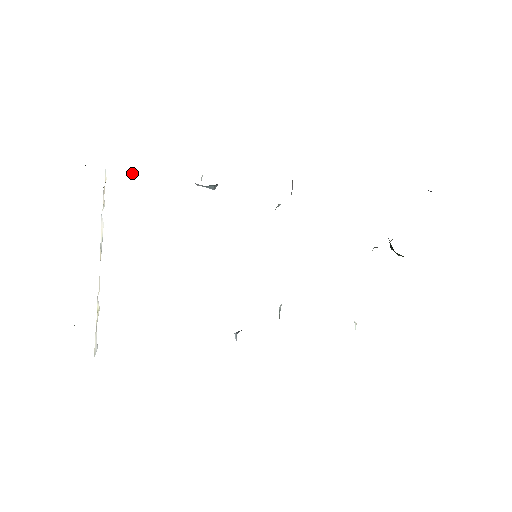
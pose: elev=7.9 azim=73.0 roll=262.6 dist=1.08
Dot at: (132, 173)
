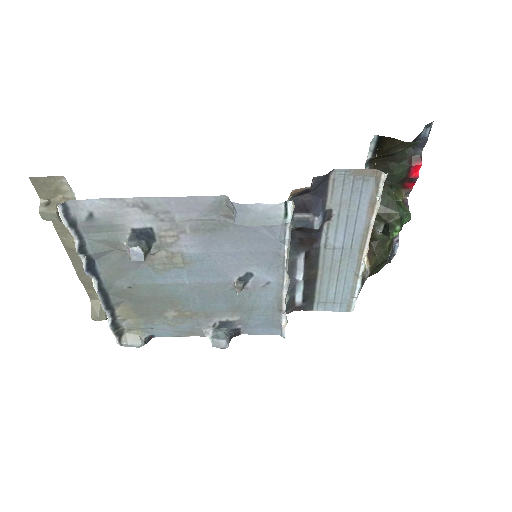
Dot at: (142, 342)
